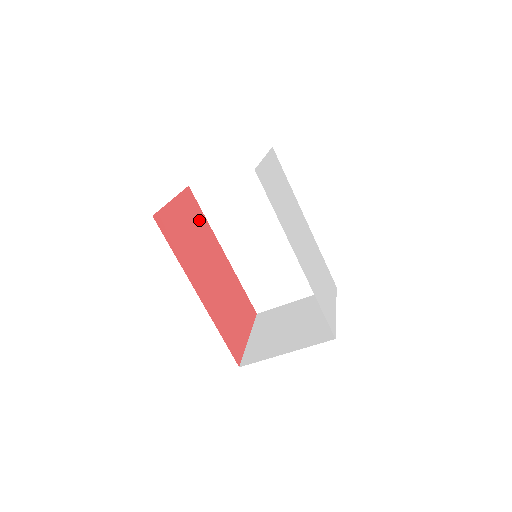
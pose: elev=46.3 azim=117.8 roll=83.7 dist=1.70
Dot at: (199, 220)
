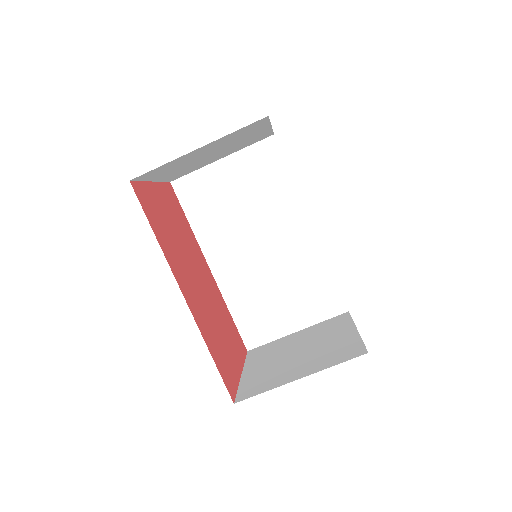
Dot at: (182, 220)
